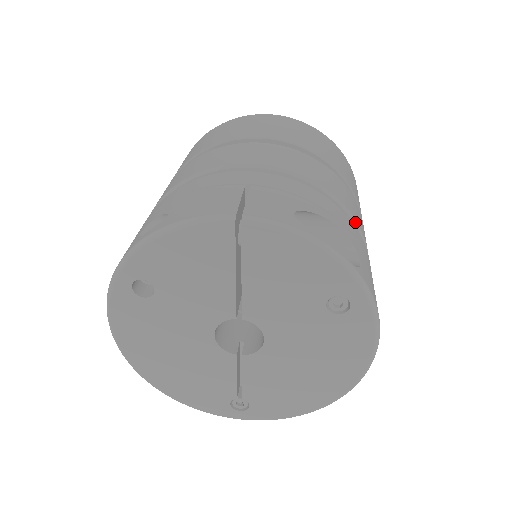
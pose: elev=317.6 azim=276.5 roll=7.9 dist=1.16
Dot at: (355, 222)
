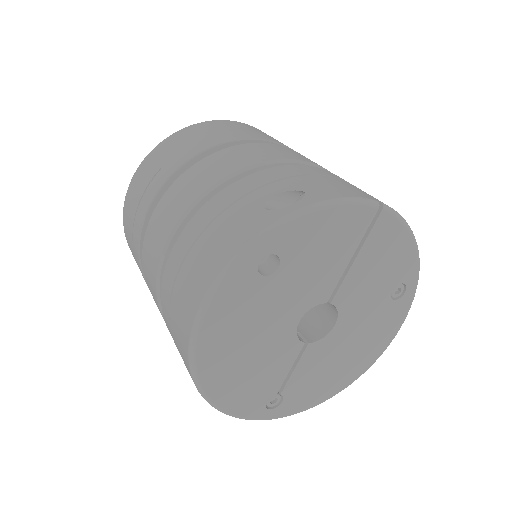
Dot at: occluded
